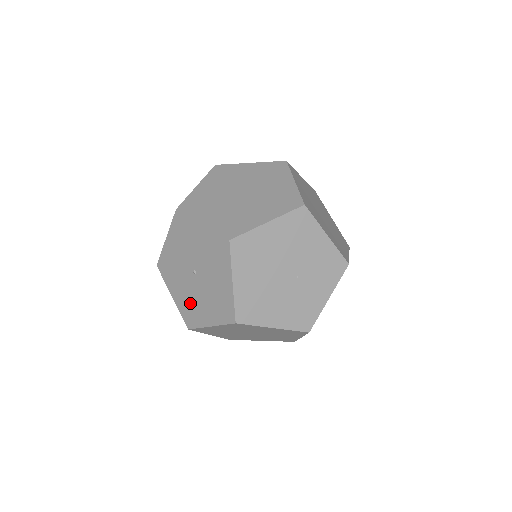
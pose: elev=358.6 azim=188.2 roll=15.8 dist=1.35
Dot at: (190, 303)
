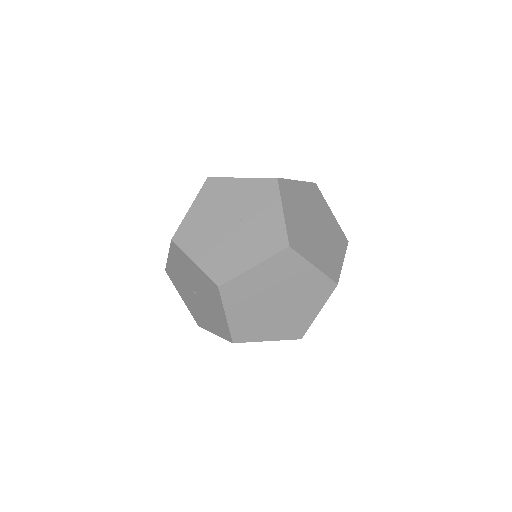
Dot at: (214, 320)
